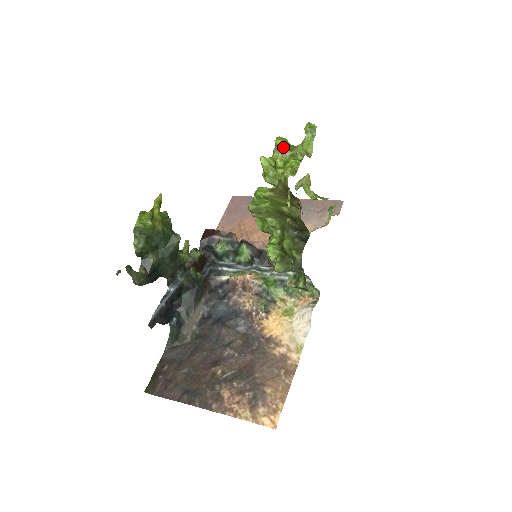
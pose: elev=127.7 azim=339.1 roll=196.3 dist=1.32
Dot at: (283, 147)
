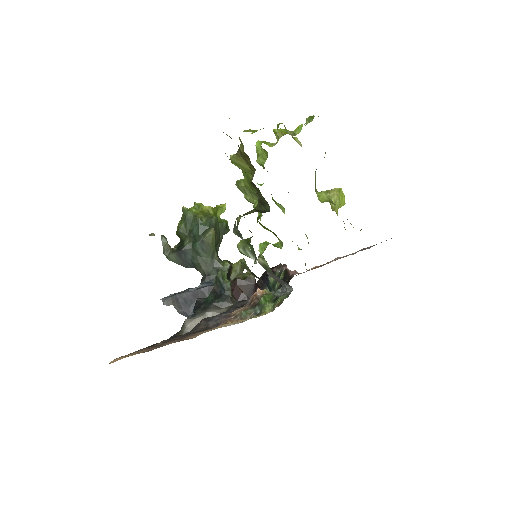
Dot at: (277, 132)
